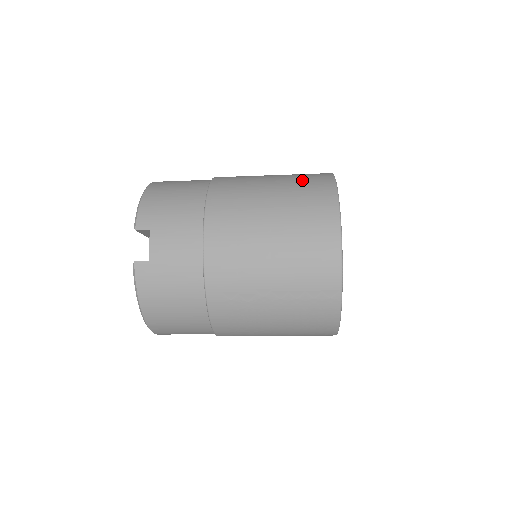
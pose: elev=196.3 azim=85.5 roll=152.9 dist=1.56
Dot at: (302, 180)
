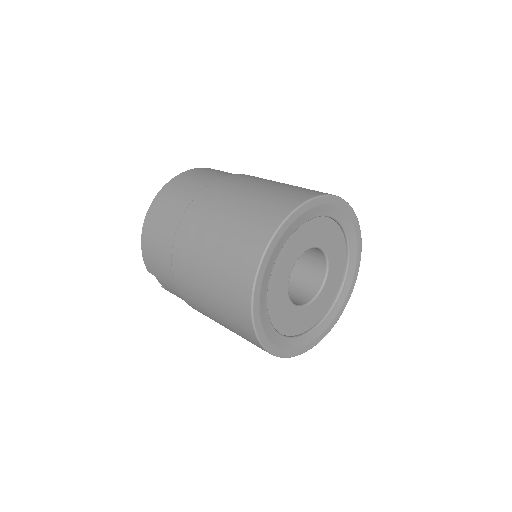
Dot at: (230, 269)
